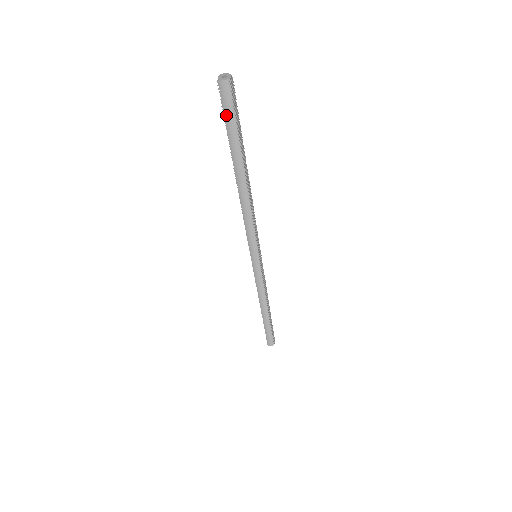
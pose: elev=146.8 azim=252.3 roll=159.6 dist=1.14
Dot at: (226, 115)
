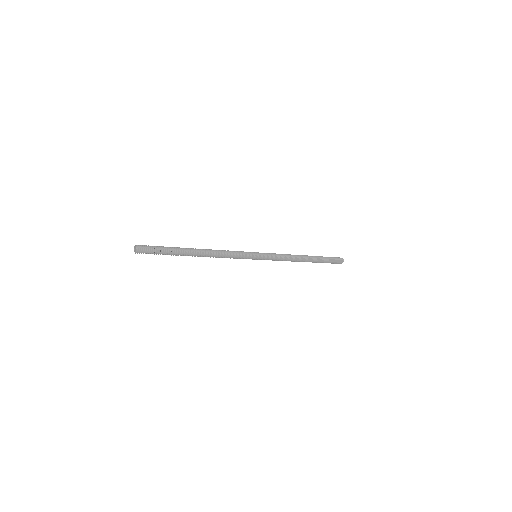
Dot at: (153, 253)
